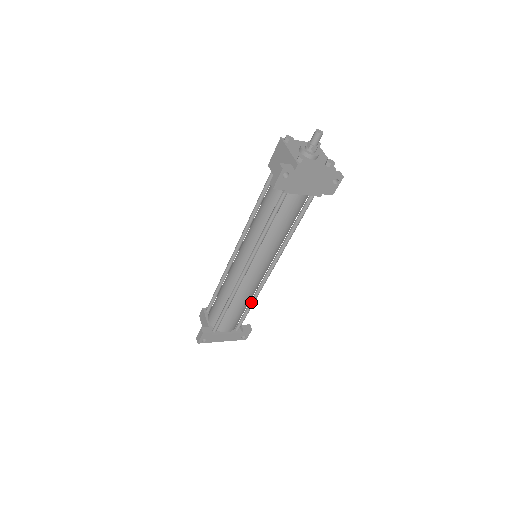
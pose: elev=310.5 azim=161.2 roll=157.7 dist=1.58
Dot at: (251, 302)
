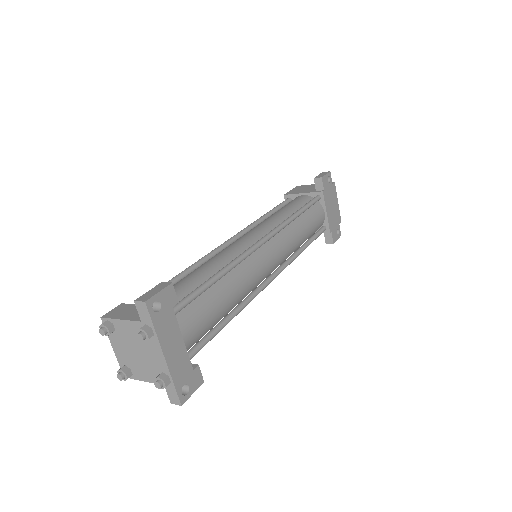
Dot at: (234, 310)
